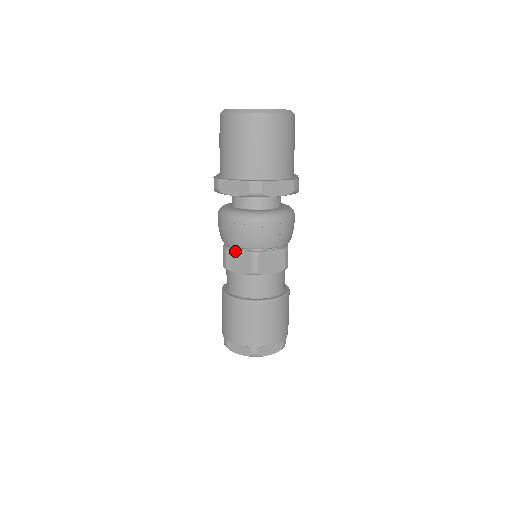
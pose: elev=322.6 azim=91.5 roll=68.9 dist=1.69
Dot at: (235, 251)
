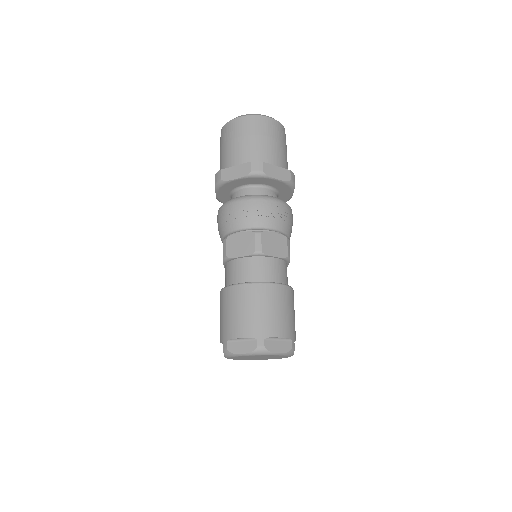
Dot at: (236, 236)
